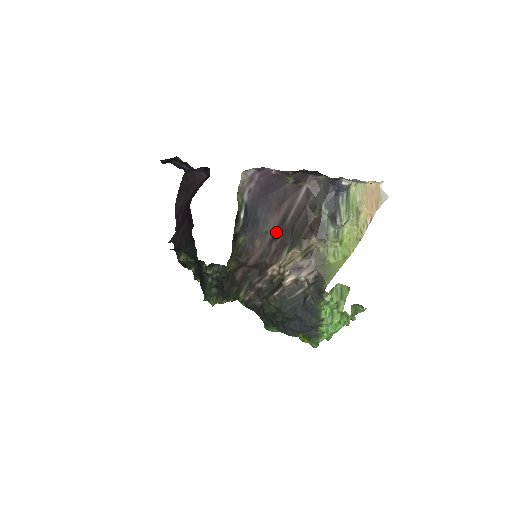
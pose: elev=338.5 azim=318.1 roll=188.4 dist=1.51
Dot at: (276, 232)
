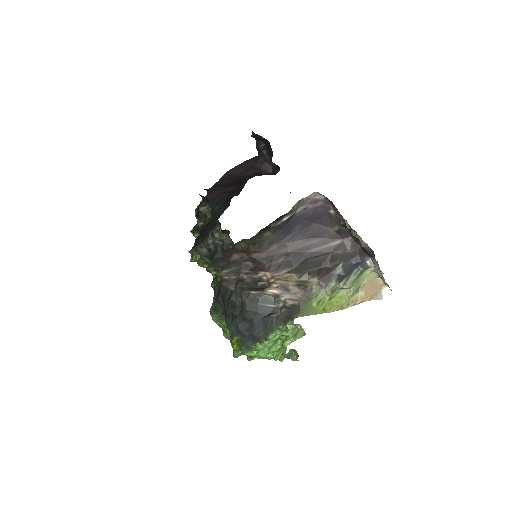
Dot at: (293, 252)
